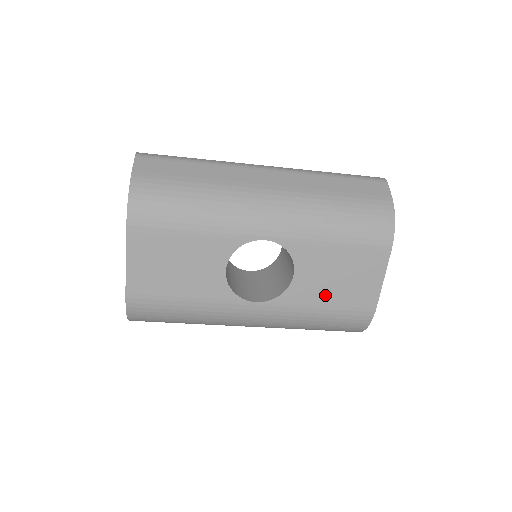
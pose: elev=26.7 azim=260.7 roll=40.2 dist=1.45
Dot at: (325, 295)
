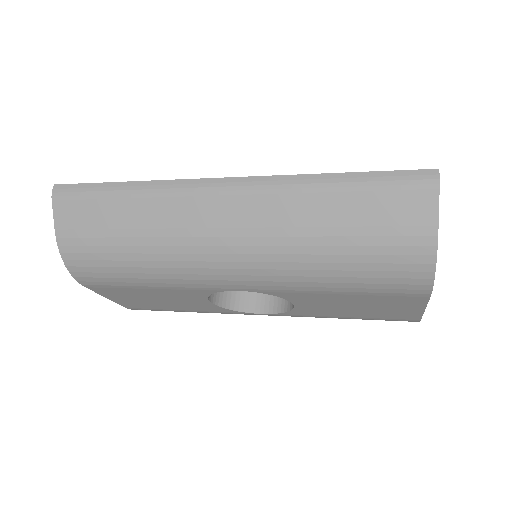
Dot at: (343, 313)
